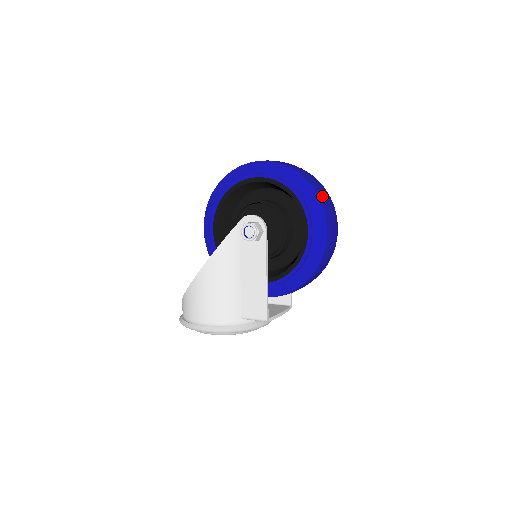
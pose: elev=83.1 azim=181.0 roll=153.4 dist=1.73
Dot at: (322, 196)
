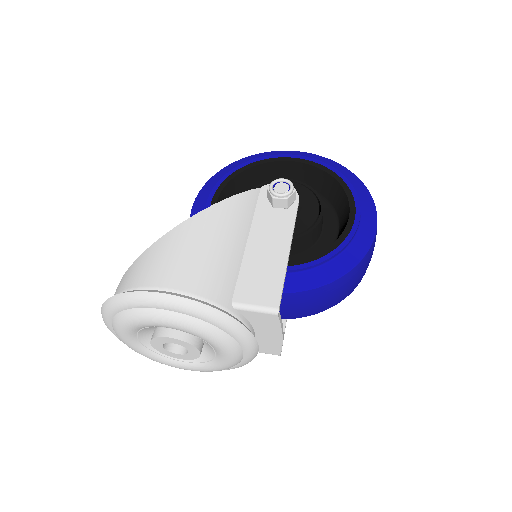
Dot at: occluded
